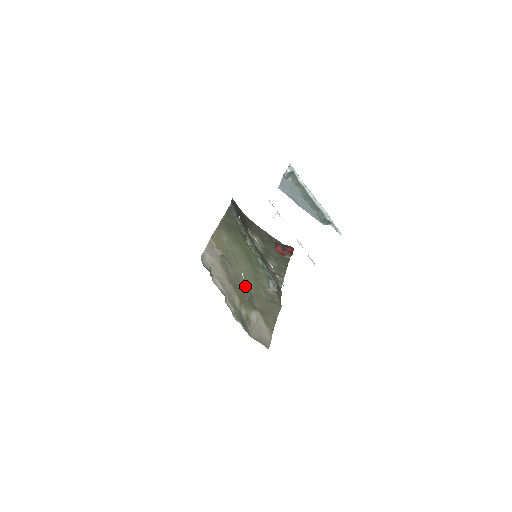
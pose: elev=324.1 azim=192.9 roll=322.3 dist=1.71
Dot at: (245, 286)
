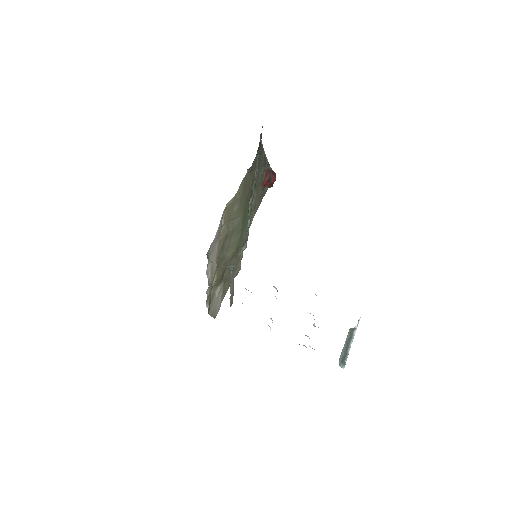
Dot at: (226, 259)
